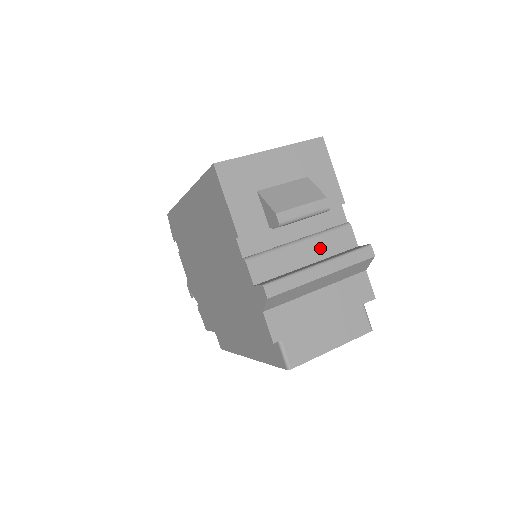
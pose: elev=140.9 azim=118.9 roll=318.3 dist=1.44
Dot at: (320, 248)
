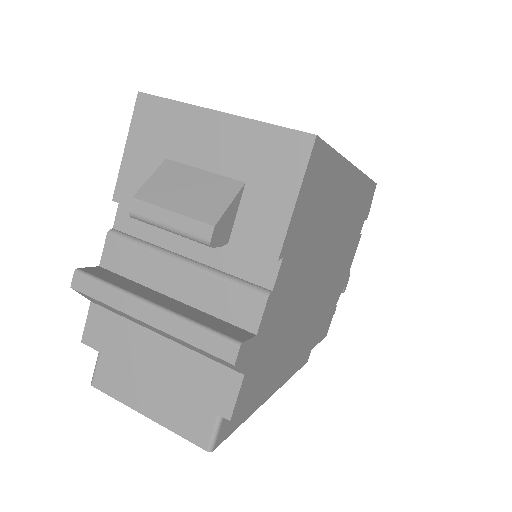
Dot at: (201, 291)
